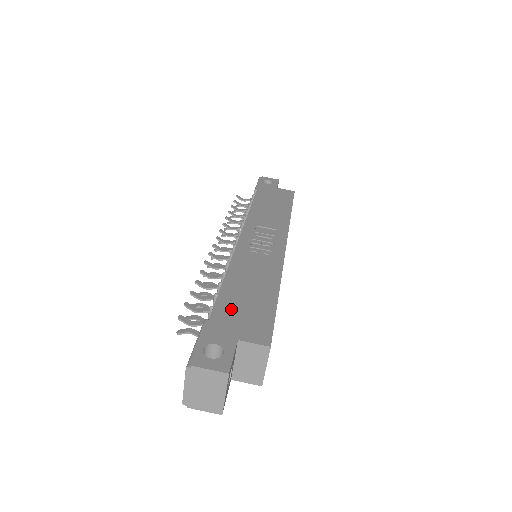
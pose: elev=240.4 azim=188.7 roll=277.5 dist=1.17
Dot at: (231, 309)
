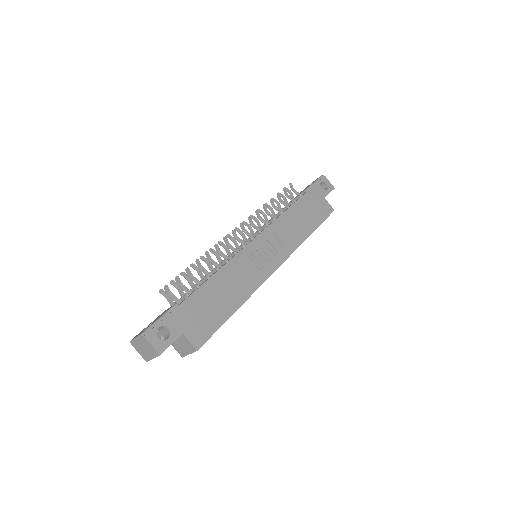
Dot at: (197, 306)
